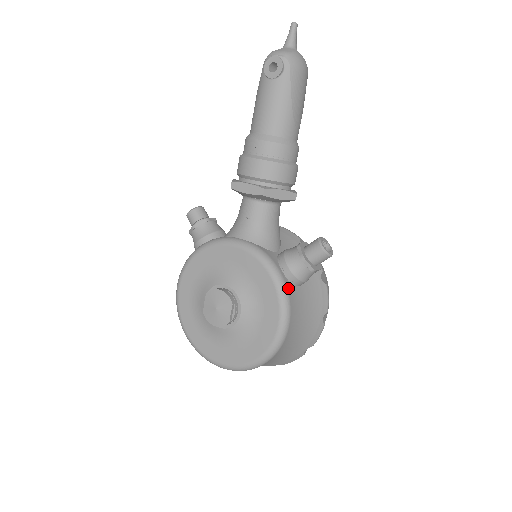
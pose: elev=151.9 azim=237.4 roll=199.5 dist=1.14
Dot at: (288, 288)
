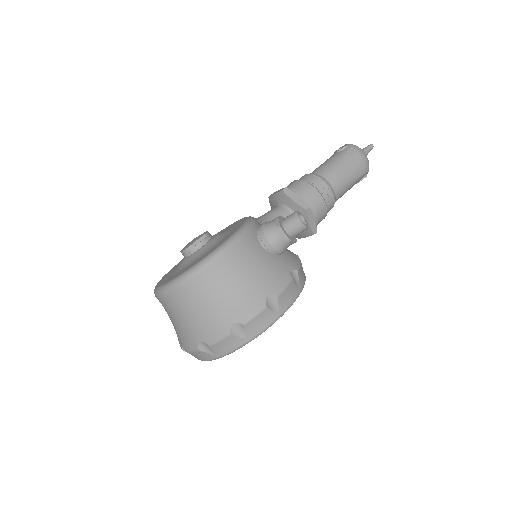
Dot at: (251, 232)
